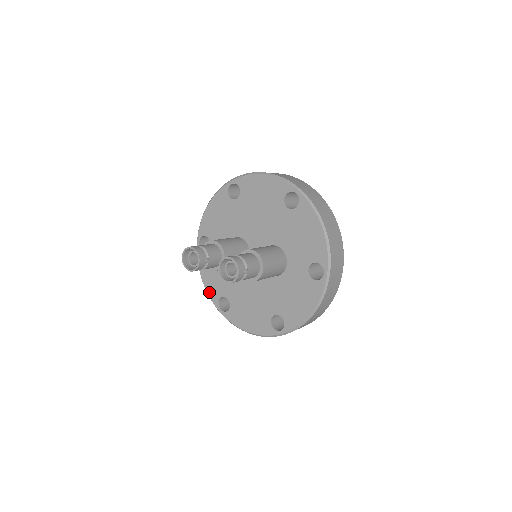
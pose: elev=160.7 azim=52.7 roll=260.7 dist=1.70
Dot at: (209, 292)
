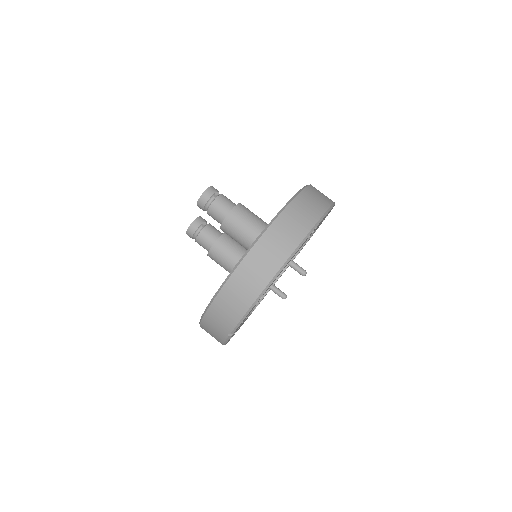
Dot at: occluded
